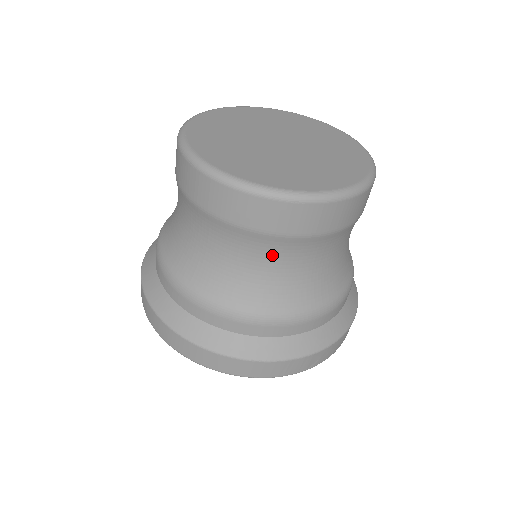
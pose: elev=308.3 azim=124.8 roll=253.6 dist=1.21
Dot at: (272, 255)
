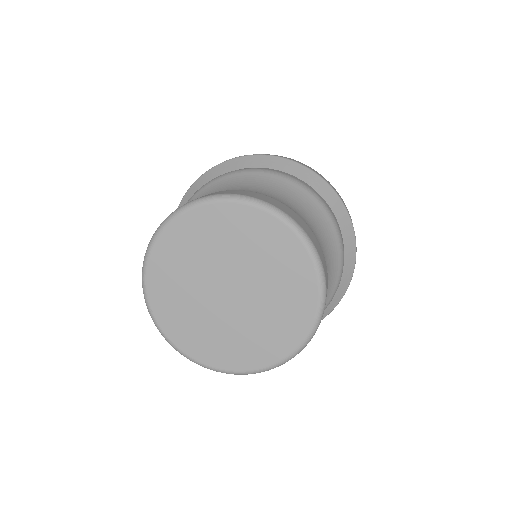
Dot at: occluded
